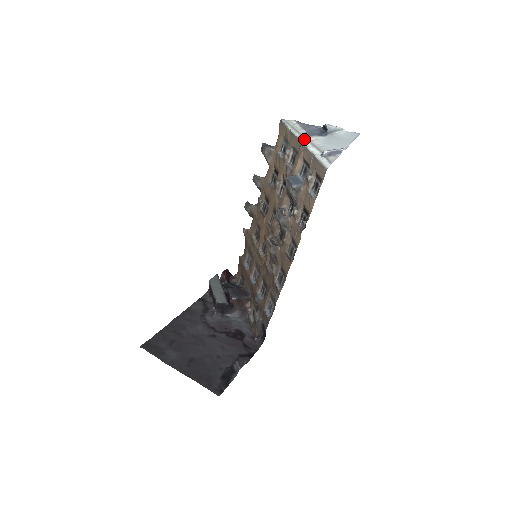
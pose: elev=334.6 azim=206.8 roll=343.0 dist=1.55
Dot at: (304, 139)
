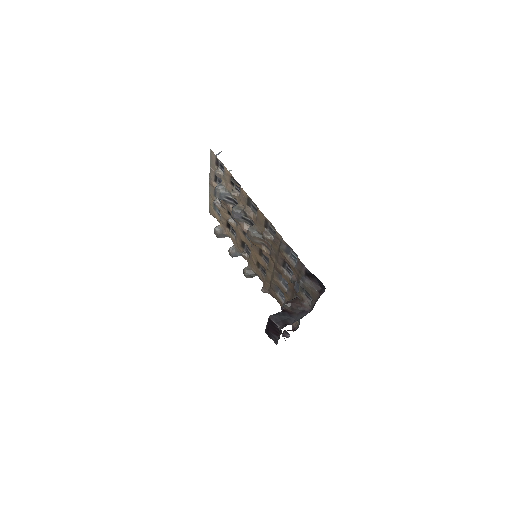
Dot at: occluded
